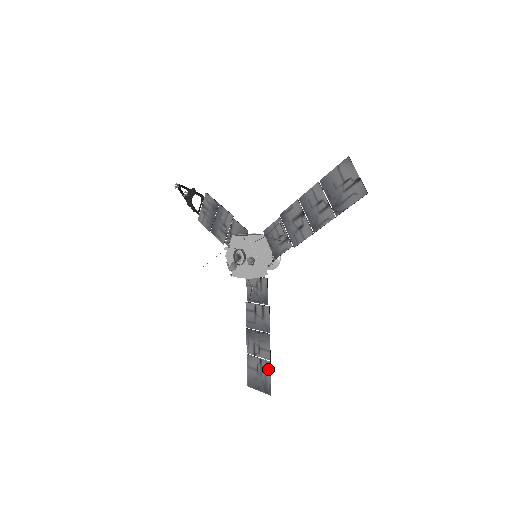
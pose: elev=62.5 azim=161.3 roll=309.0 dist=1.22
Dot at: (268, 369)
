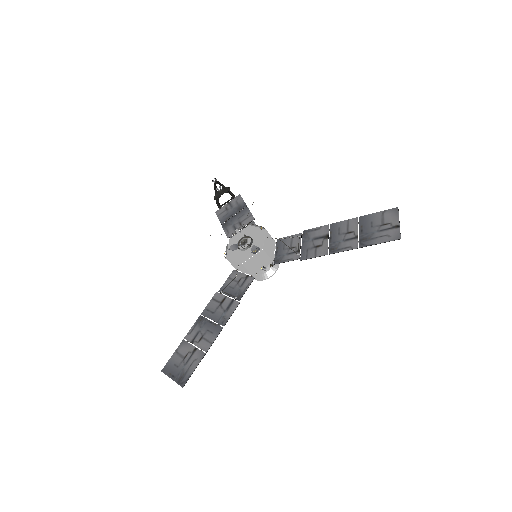
Dot at: (198, 360)
